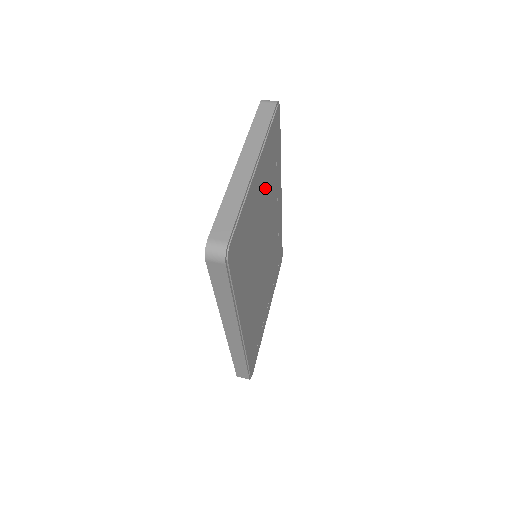
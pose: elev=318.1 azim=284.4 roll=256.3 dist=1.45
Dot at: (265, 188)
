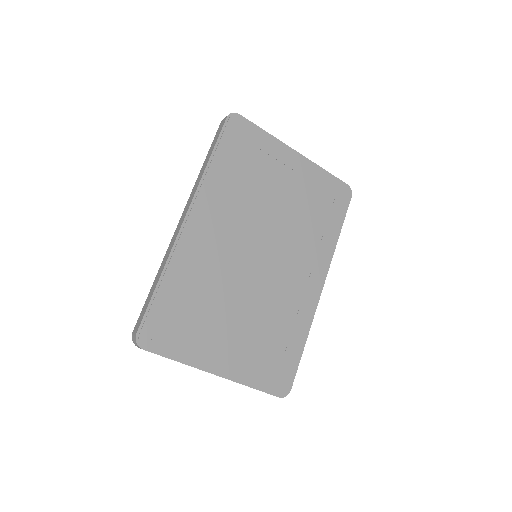
Dot at: (299, 199)
